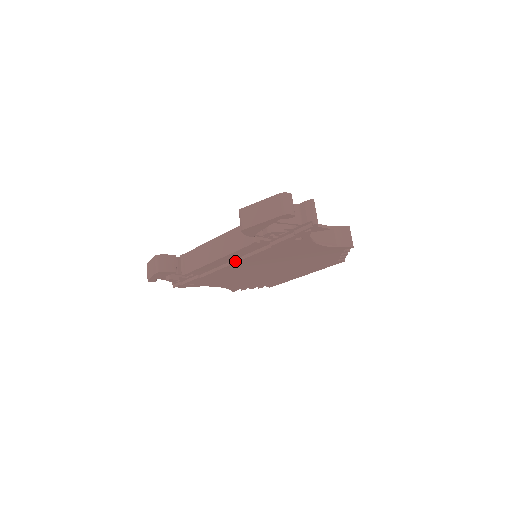
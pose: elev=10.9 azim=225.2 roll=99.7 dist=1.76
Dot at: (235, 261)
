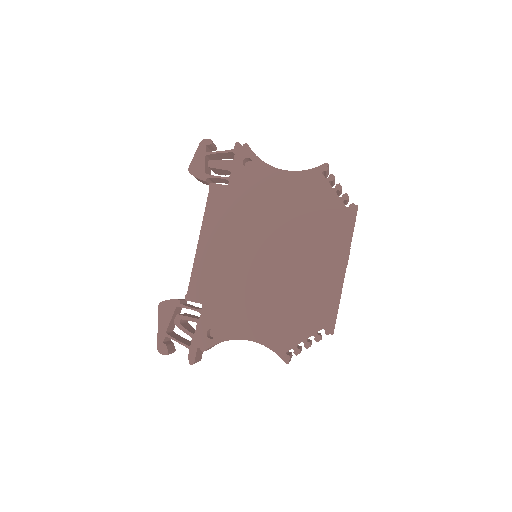
Dot at: occluded
